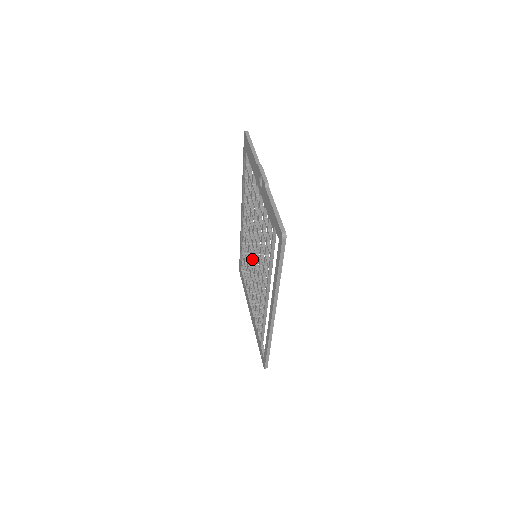
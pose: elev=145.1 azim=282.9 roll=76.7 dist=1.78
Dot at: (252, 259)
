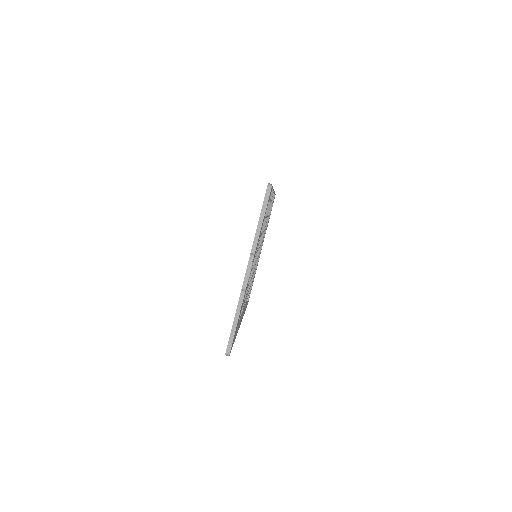
Dot at: occluded
